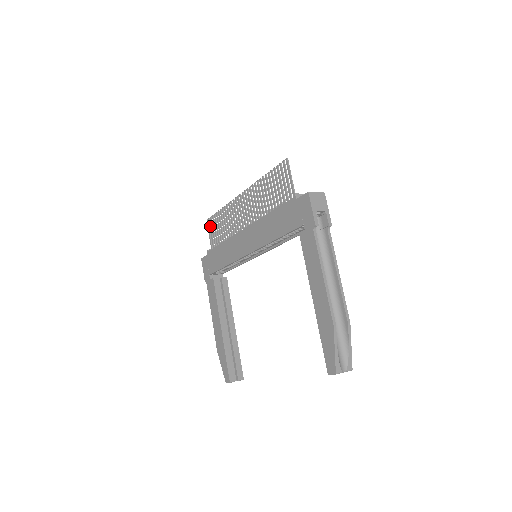
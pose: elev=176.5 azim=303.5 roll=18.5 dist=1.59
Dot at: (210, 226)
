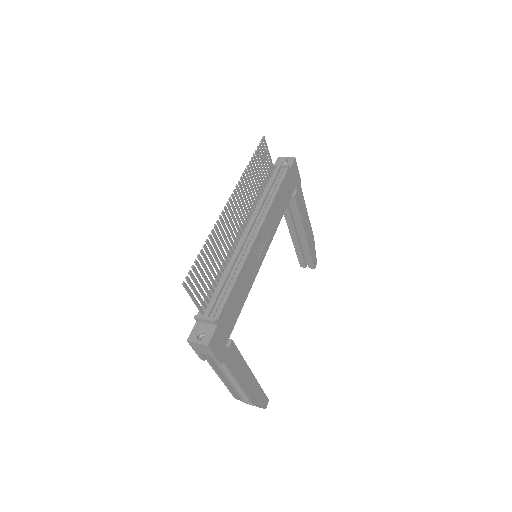
Dot at: (263, 150)
